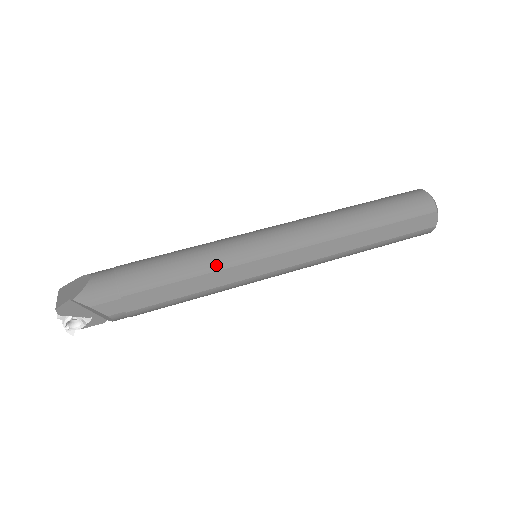
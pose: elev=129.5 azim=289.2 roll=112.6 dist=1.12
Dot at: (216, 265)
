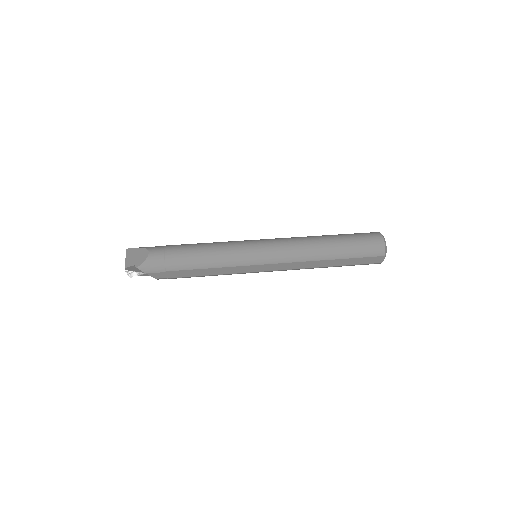
Dot at: (228, 263)
